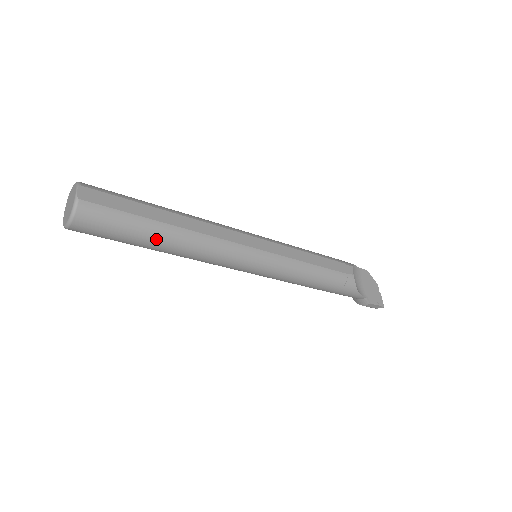
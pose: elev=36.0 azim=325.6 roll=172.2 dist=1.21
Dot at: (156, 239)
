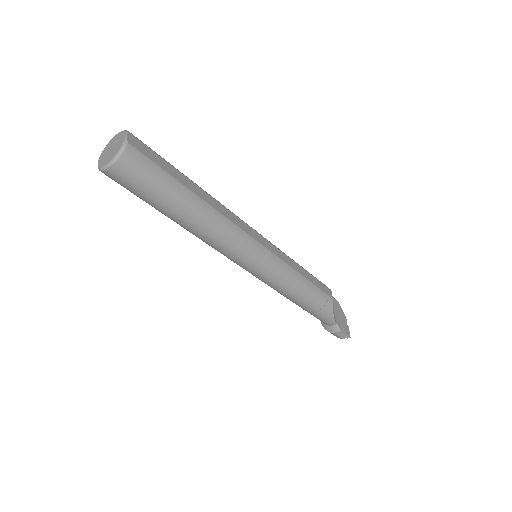
Dot at: (183, 206)
